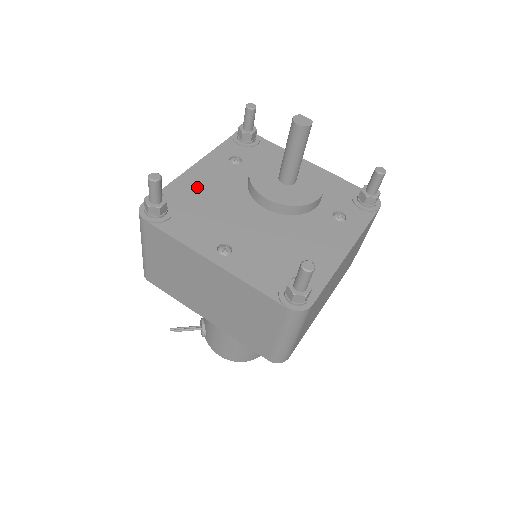
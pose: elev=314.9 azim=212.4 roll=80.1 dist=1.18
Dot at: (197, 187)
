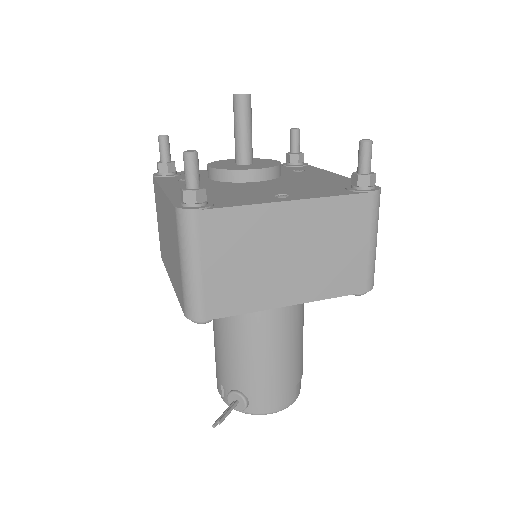
Dot at: occluded
